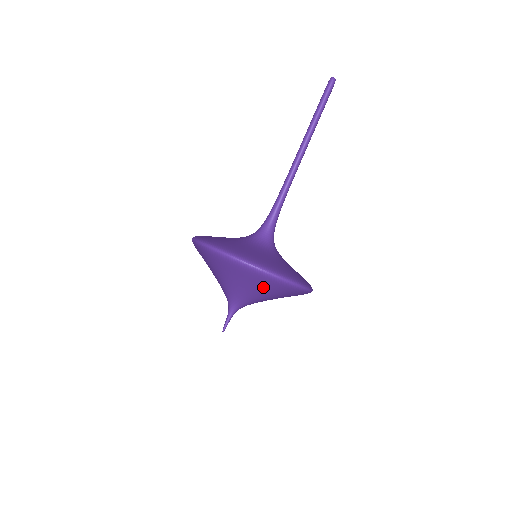
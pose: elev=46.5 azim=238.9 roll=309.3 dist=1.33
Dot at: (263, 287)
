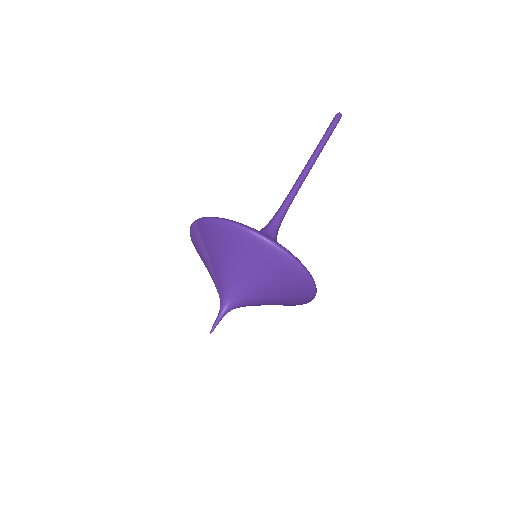
Dot at: (273, 274)
